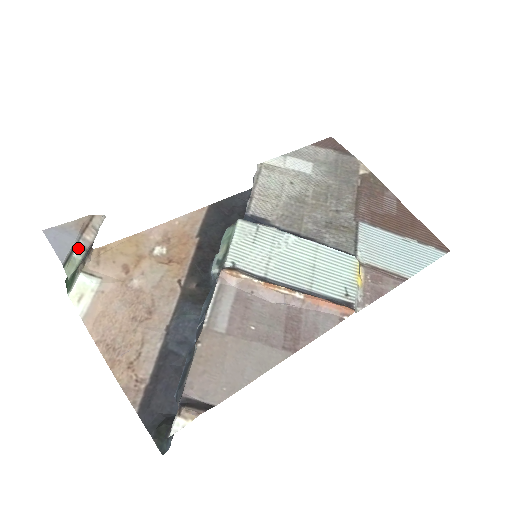
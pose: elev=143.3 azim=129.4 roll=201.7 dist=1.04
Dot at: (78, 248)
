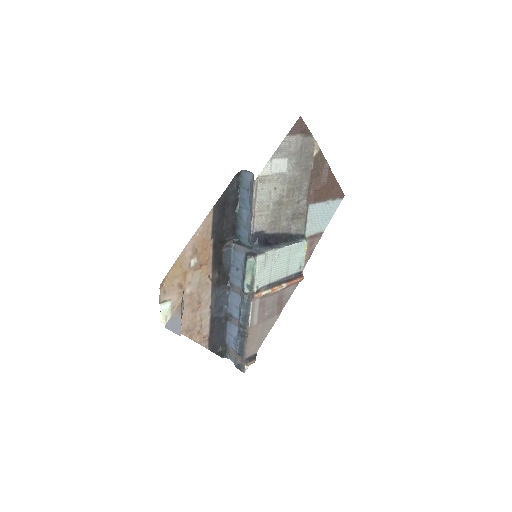
Dot at: (181, 320)
